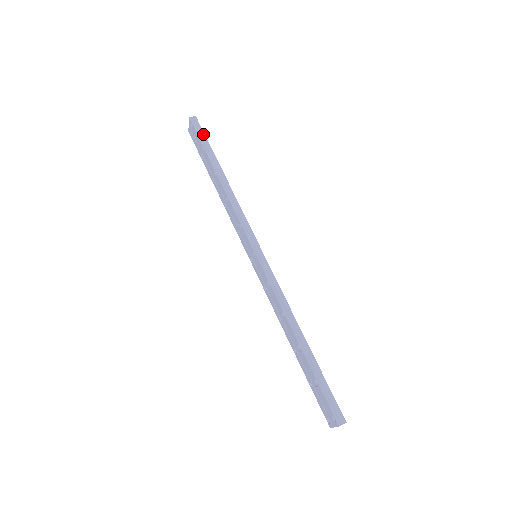
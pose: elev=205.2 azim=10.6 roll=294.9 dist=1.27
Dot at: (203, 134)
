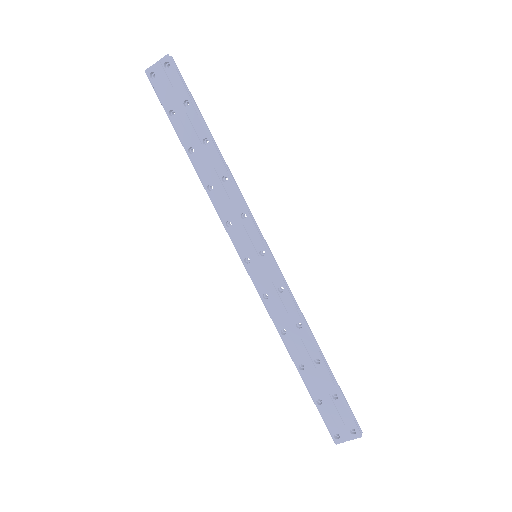
Dot at: (186, 85)
